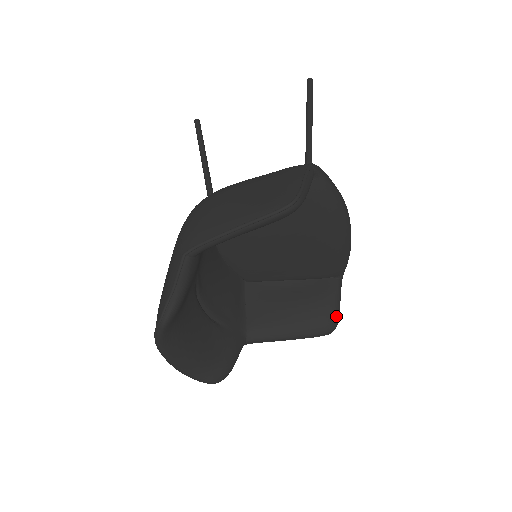
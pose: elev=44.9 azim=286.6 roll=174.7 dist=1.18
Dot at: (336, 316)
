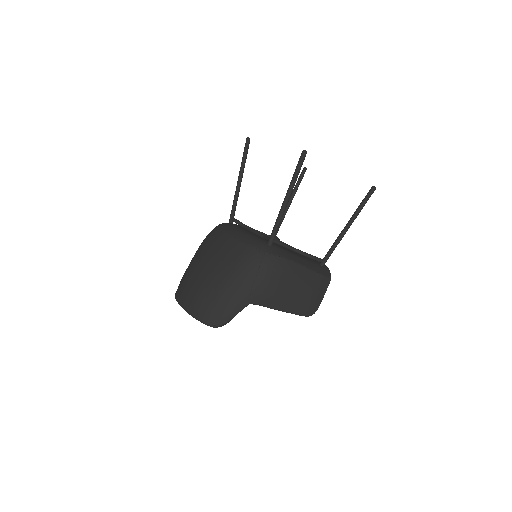
Dot at: occluded
